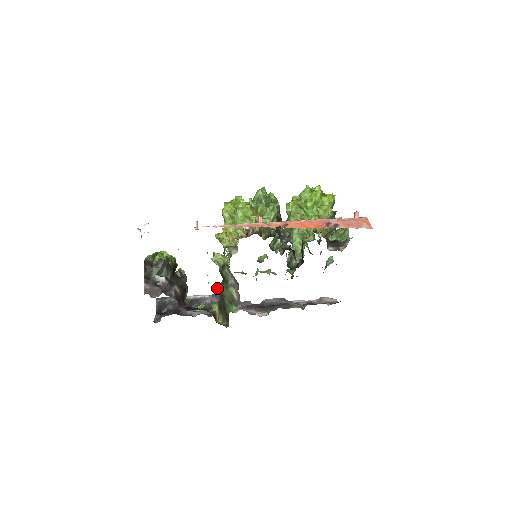
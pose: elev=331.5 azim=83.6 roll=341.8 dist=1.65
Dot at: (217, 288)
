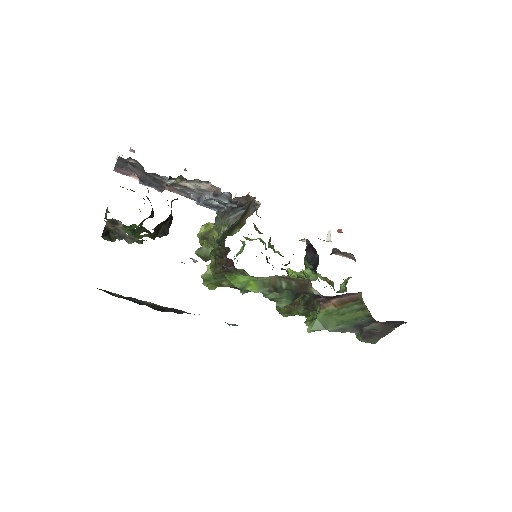
Dot at: occluded
